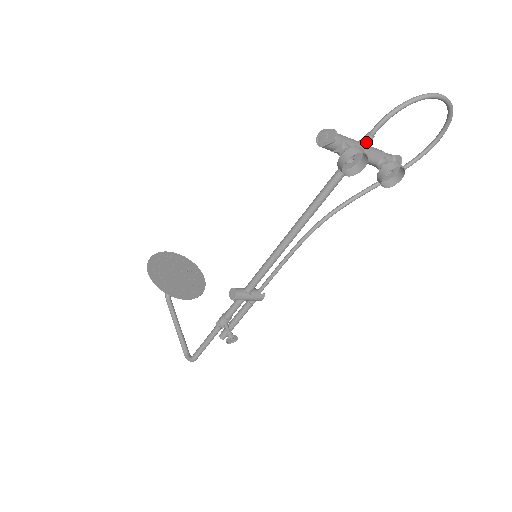
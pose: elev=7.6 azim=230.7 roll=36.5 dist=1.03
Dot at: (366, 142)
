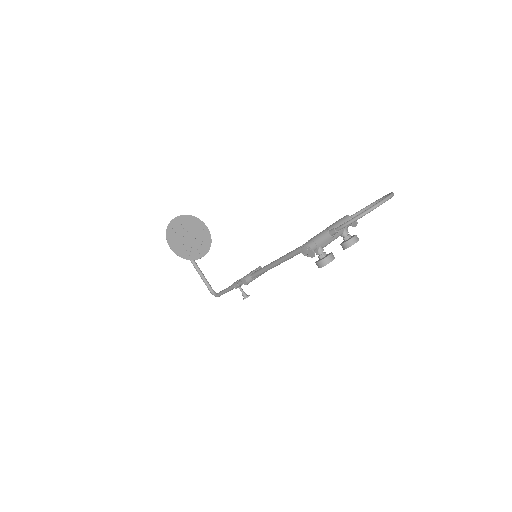
Dot at: (333, 234)
